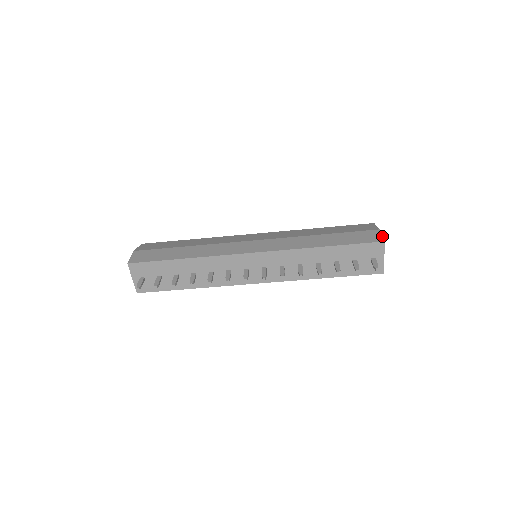
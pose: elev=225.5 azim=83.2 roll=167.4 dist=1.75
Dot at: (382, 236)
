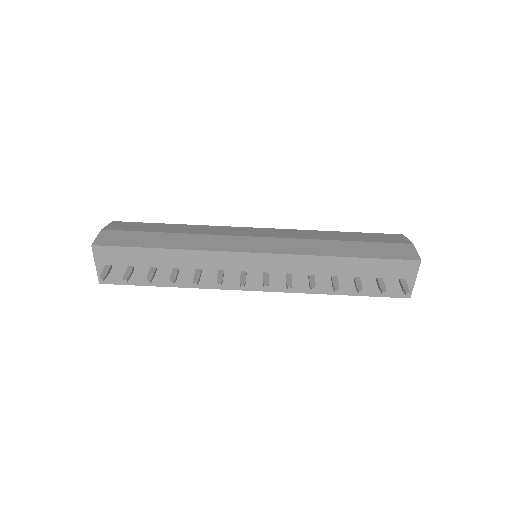
Dot at: (417, 253)
